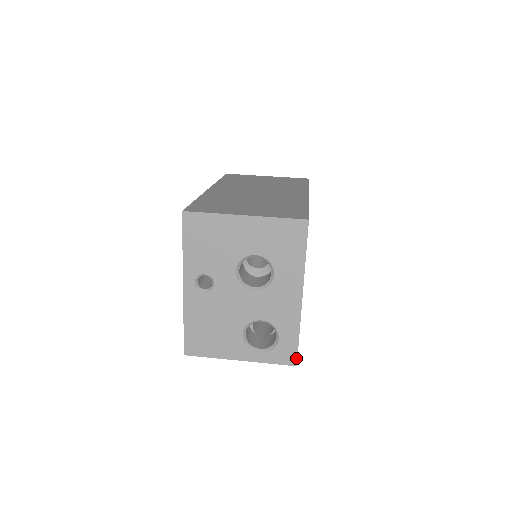
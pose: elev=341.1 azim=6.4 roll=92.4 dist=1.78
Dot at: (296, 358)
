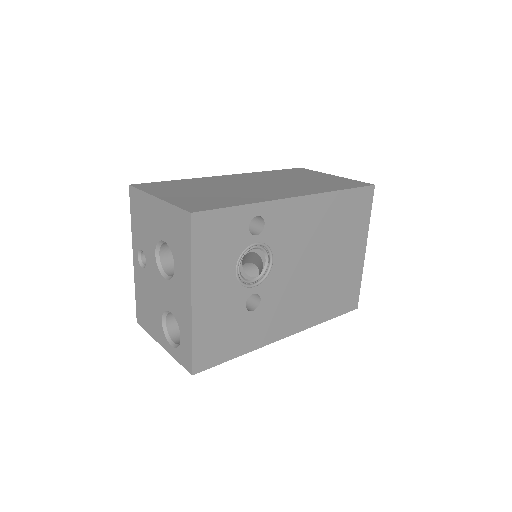
Dot at: (191, 366)
